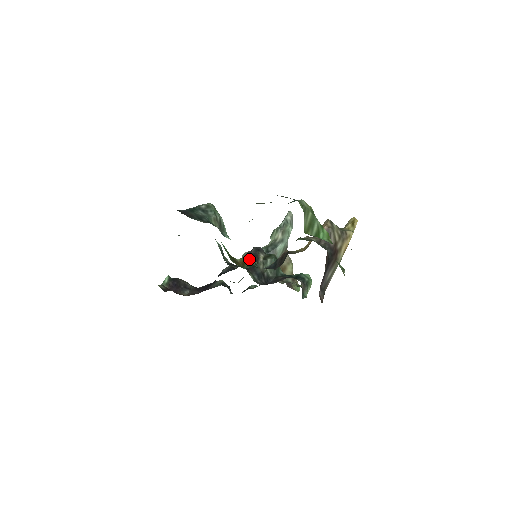
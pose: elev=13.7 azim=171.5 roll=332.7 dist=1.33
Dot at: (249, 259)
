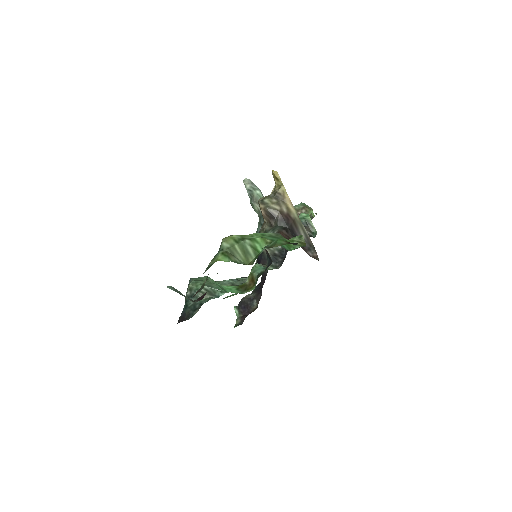
Dot at: (253, 271)
